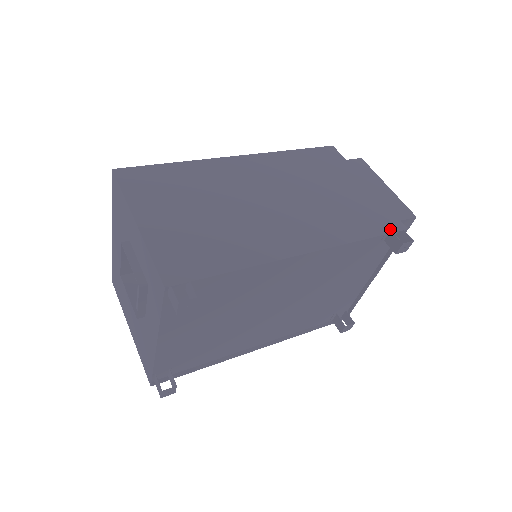
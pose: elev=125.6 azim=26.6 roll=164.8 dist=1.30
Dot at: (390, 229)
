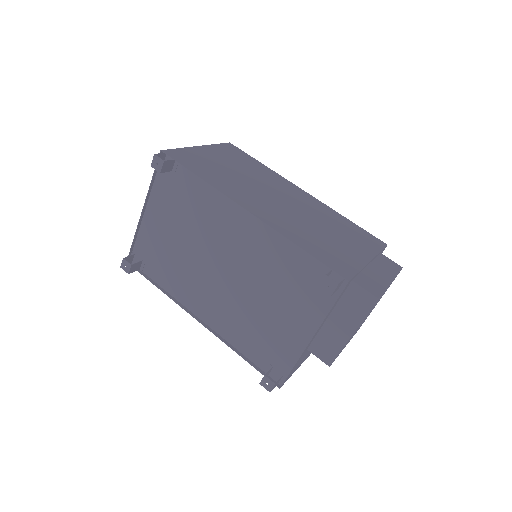
Dot at: (333, 267)
